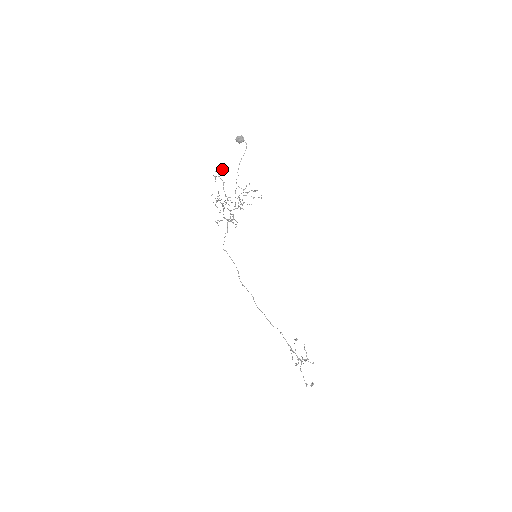
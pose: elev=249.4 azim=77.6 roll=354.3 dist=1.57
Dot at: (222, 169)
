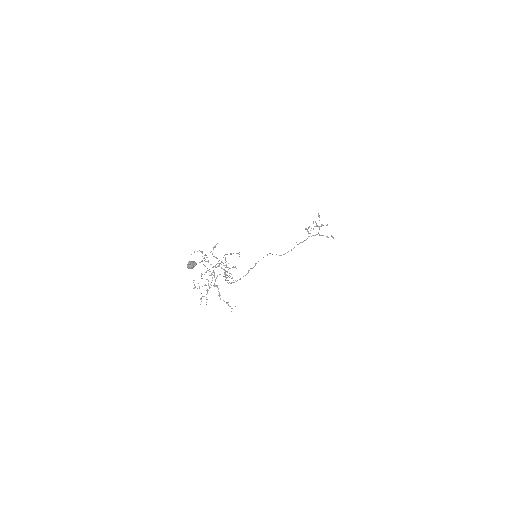
Dot at: occluded
